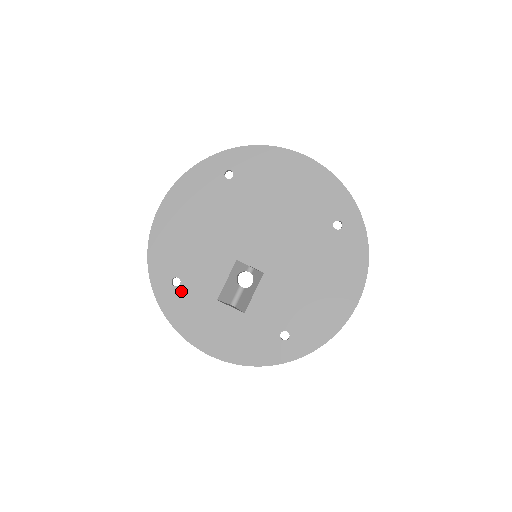
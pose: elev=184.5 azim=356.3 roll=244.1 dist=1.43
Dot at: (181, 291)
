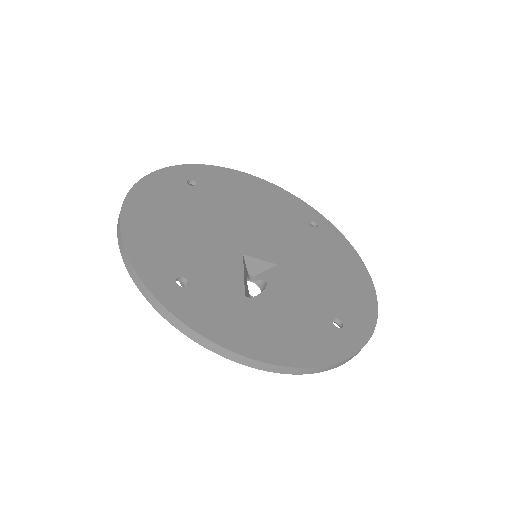
Dot at: (195, 292)
